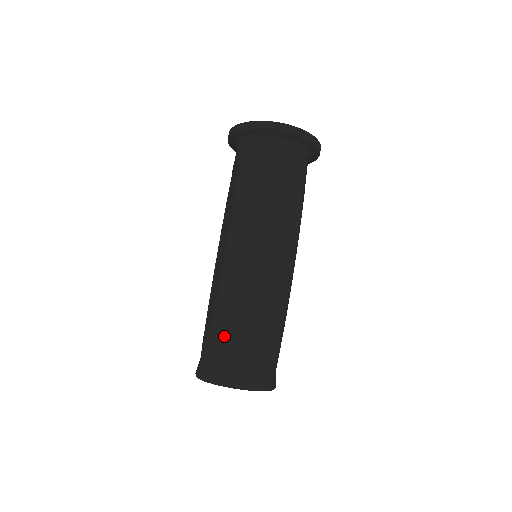
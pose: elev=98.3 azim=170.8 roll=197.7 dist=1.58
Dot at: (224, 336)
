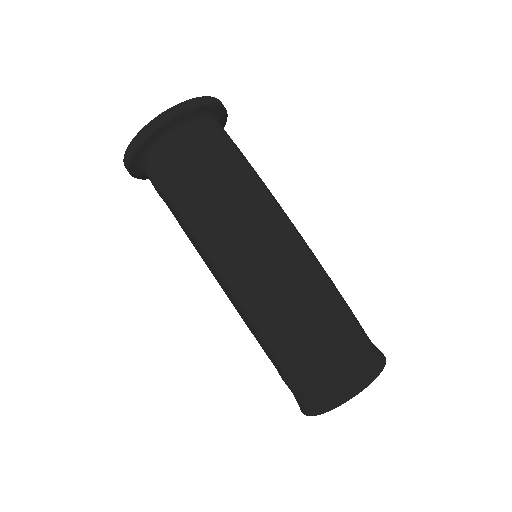
Dot at: (295, 360)
